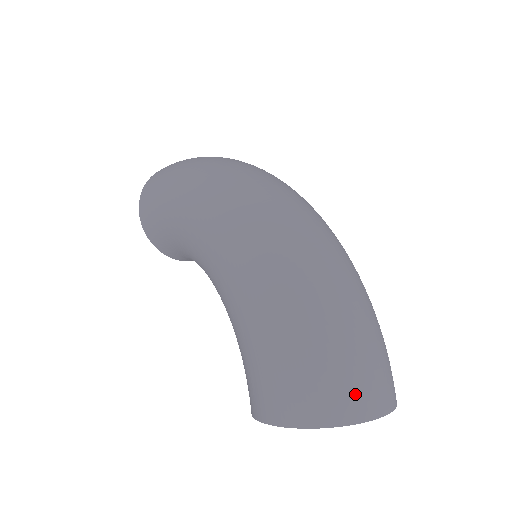
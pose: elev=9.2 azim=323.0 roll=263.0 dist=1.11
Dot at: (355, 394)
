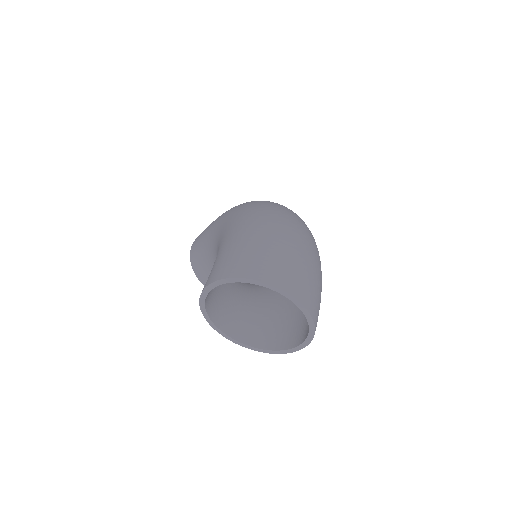
Dot at: (277, 269)
